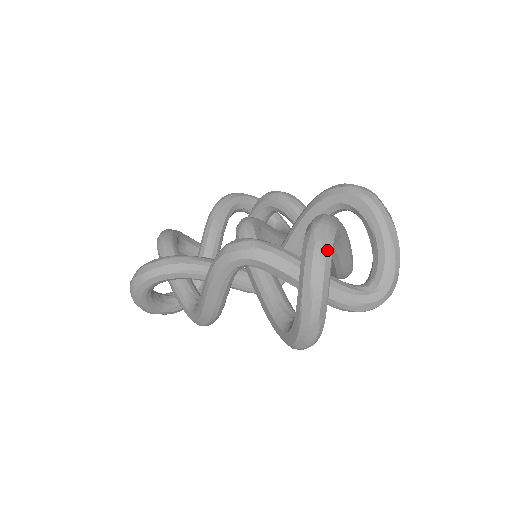
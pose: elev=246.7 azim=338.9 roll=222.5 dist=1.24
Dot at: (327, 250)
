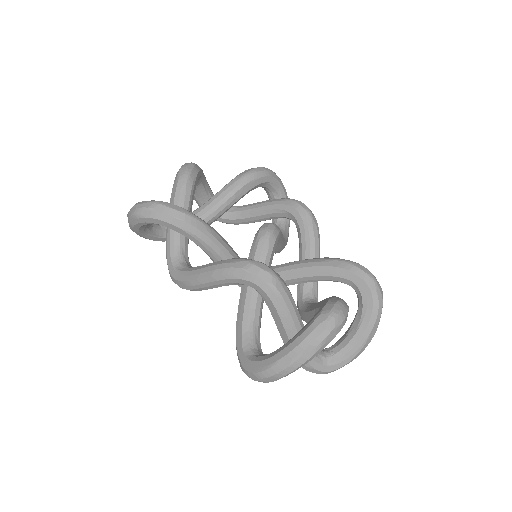
Dot at: (328, 340)
